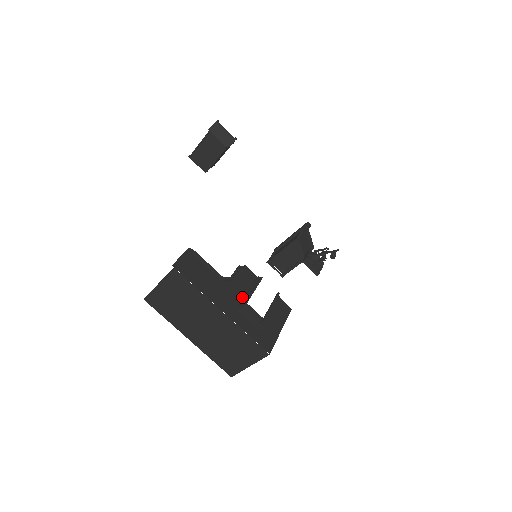
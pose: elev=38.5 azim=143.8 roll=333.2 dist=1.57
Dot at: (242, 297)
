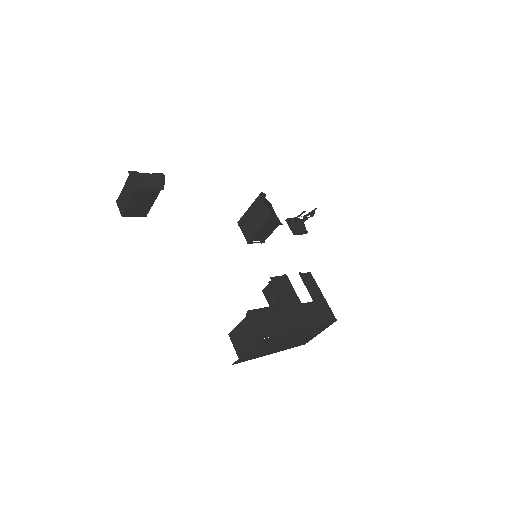
Dot at: (294, 304)
